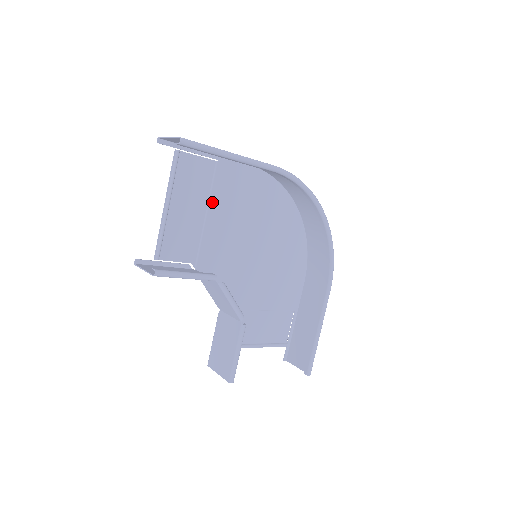
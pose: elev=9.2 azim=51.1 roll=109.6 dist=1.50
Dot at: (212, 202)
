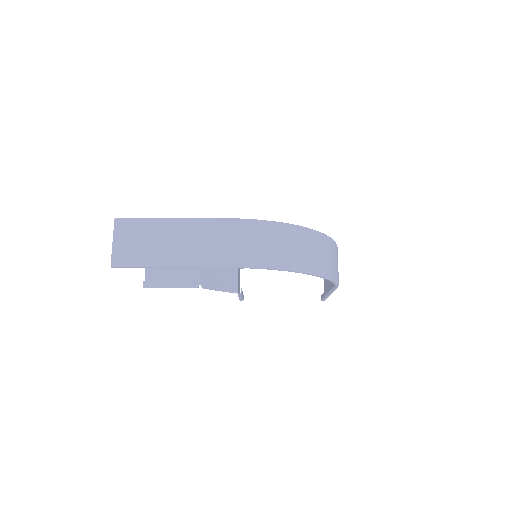
Dot at: occluded
